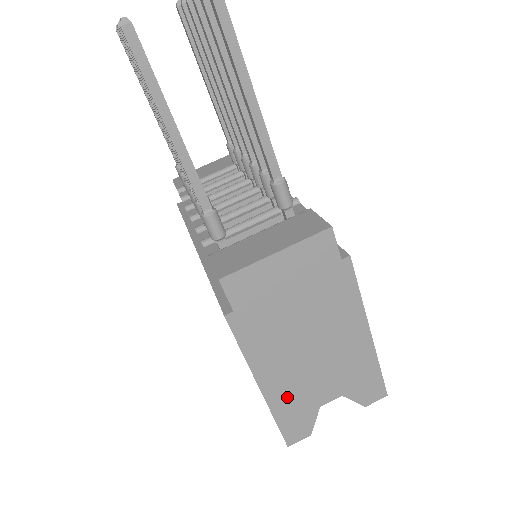
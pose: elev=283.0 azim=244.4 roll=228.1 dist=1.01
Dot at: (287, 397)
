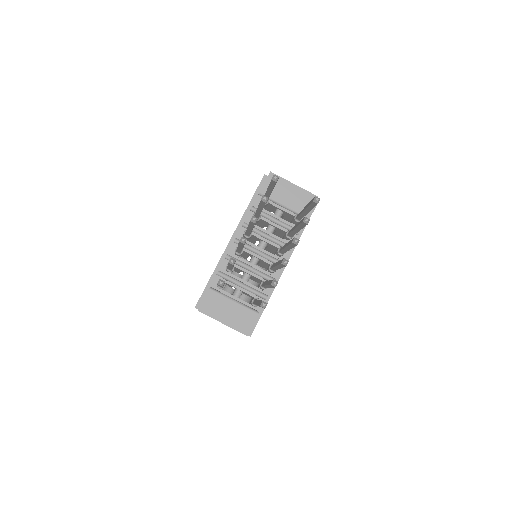
Dot at: occluded
